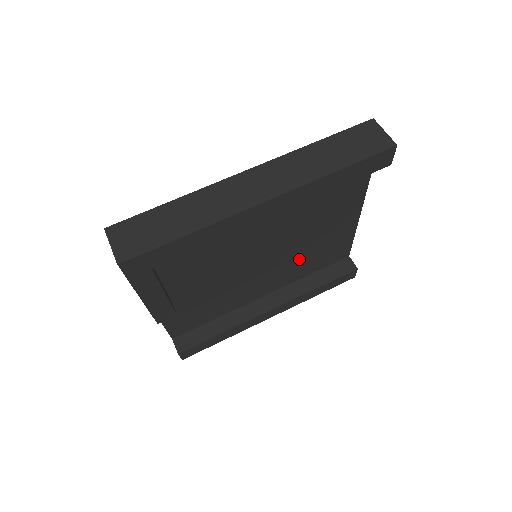
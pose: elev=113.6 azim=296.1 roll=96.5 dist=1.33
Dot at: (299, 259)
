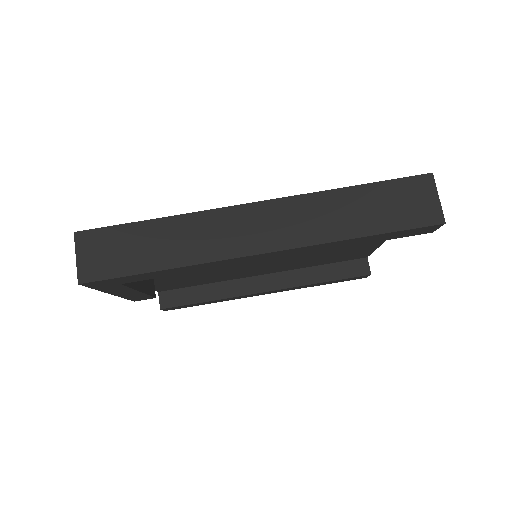
Dot at: (307, 259)
